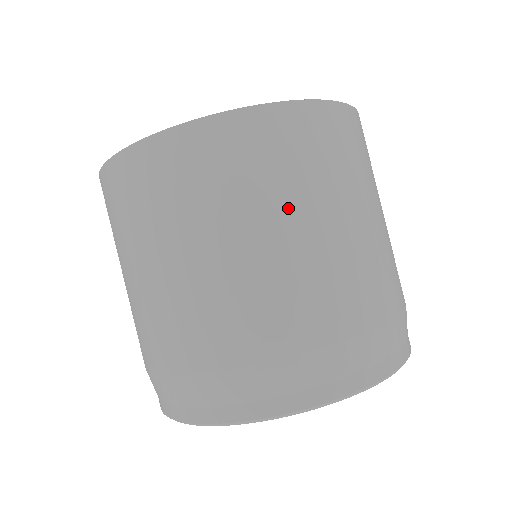
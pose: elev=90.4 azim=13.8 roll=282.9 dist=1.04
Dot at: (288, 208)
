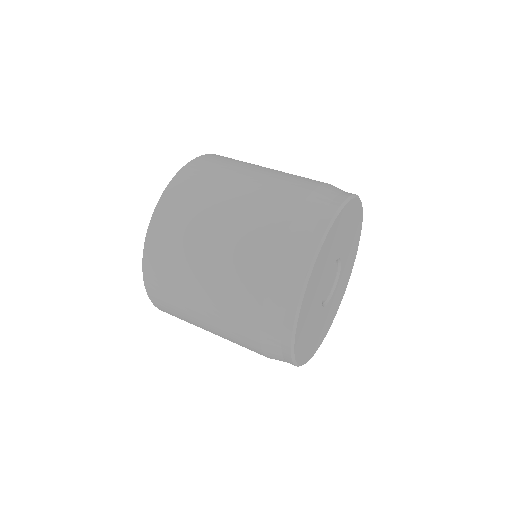
Dot at: occluded
